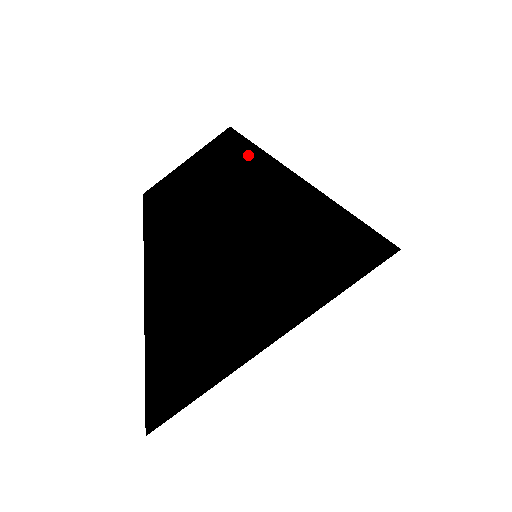
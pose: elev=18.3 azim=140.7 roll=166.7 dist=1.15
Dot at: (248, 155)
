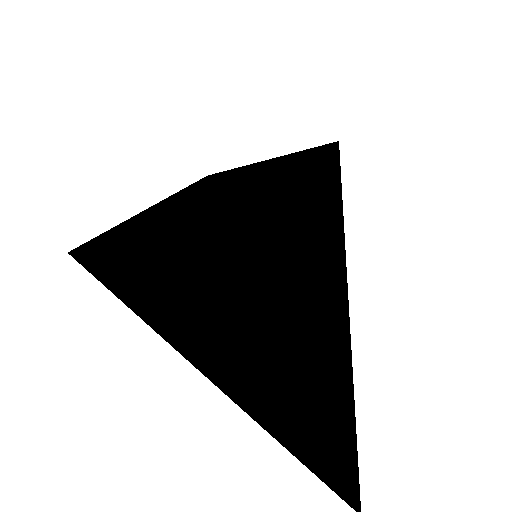
Dot at: (287, 220)
